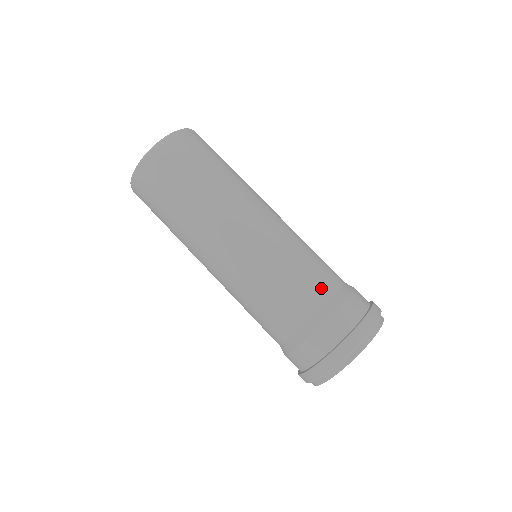
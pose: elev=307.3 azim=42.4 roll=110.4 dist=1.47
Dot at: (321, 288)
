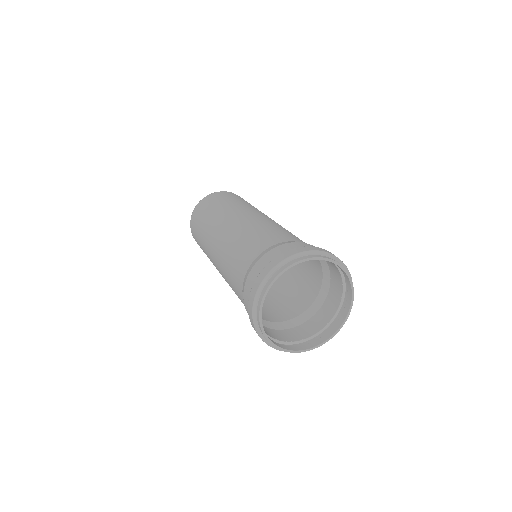
Dot at: (273, 239)
